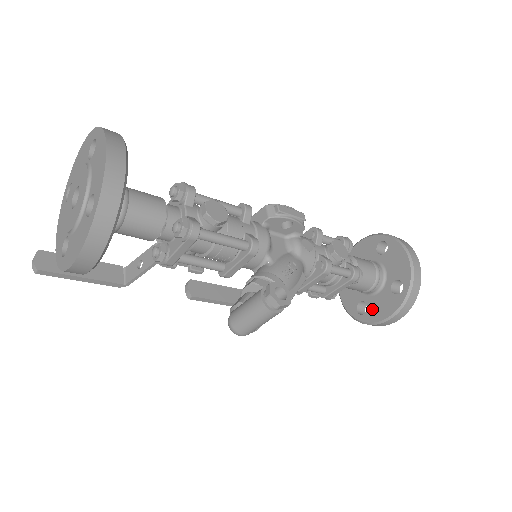
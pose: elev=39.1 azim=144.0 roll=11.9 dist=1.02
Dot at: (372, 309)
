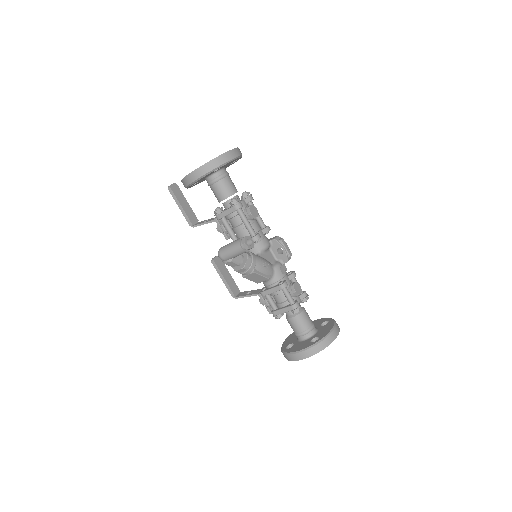
Dot at: (294, 347)
